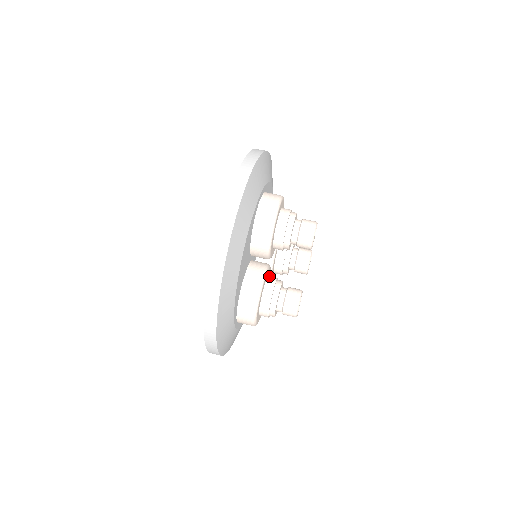
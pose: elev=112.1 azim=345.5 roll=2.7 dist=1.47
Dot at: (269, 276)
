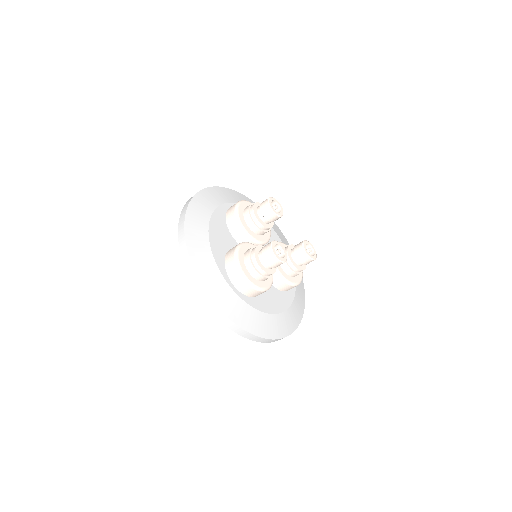
Dot at: occluded
